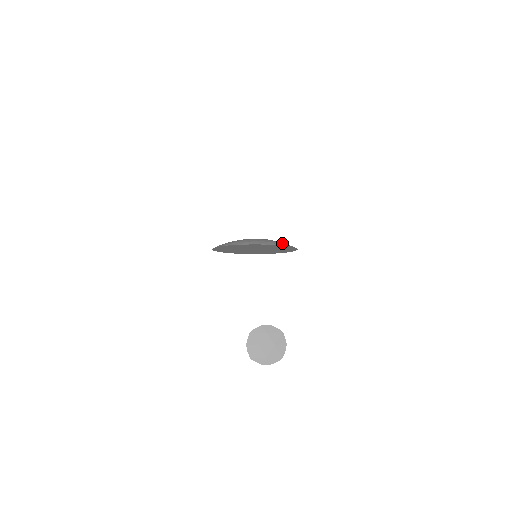
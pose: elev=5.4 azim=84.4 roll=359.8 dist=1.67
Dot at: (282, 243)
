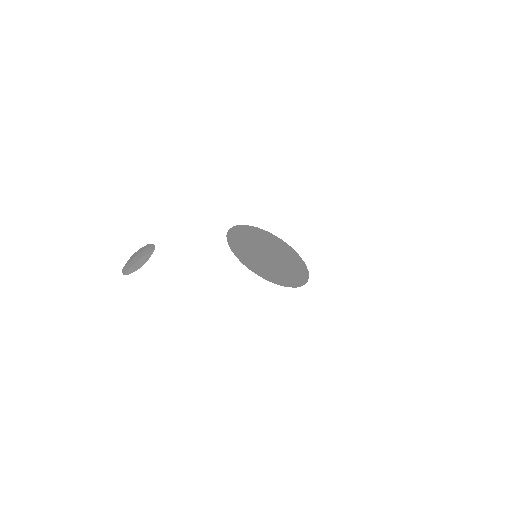
Dot at: occluded
